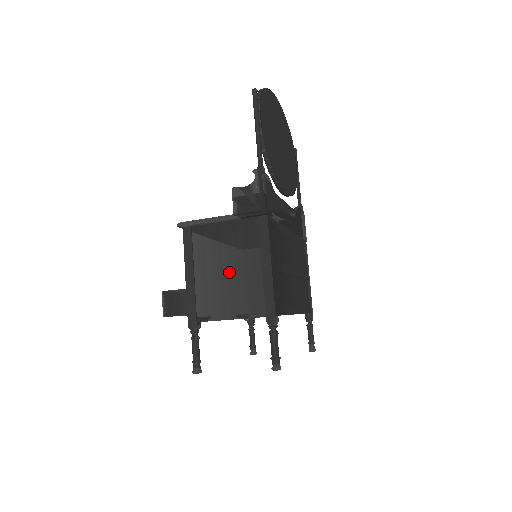
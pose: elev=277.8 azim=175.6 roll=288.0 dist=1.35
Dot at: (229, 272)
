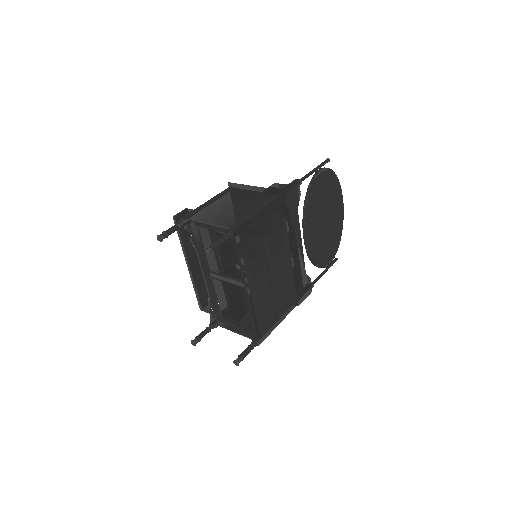
Dot at: (233, 207)
